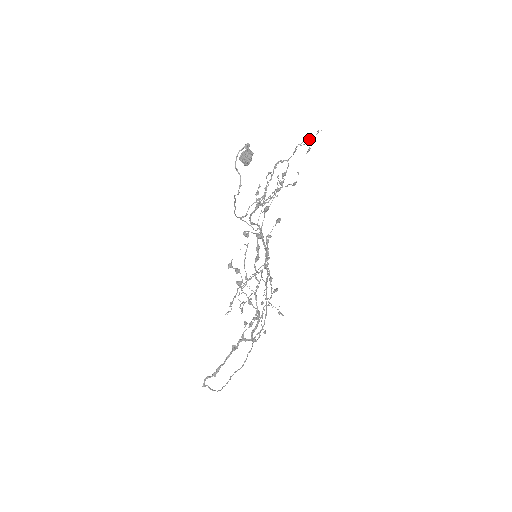
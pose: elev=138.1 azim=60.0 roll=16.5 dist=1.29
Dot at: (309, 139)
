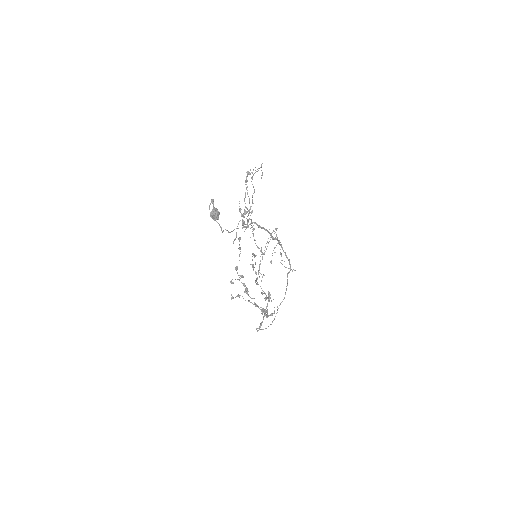
Dot at: occluded
